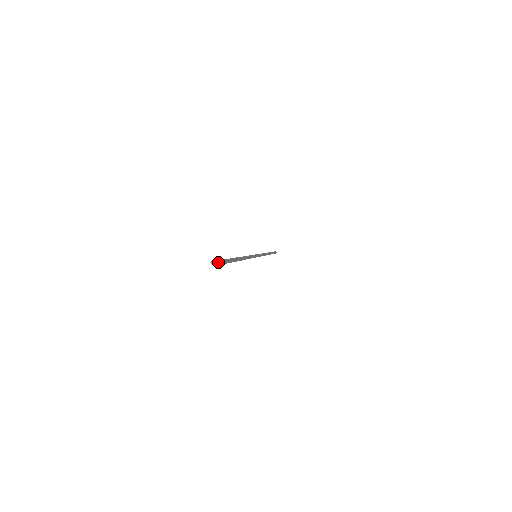
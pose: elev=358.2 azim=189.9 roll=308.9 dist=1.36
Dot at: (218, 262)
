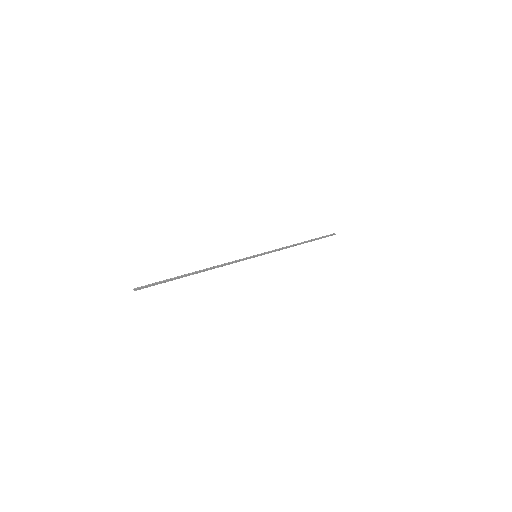
Dot at: (149, 285)
